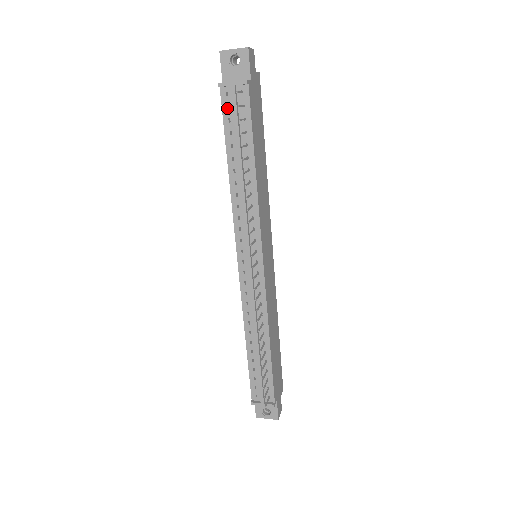
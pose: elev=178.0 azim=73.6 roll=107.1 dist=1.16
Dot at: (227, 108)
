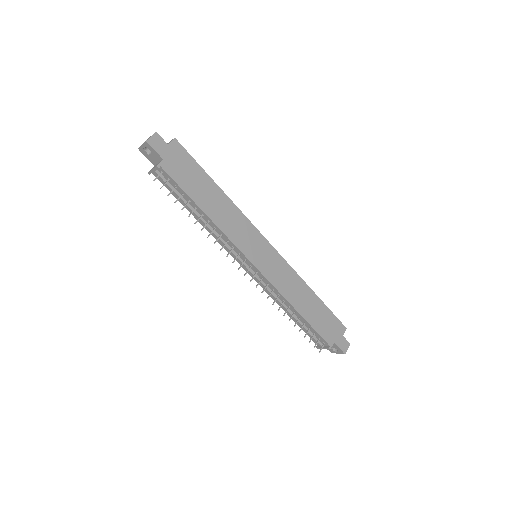
Dot at: occluded
